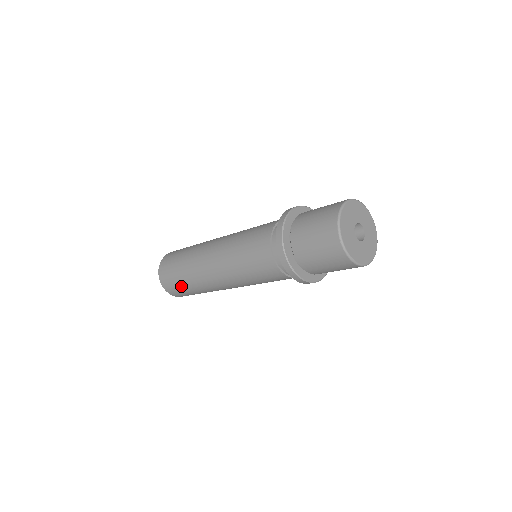
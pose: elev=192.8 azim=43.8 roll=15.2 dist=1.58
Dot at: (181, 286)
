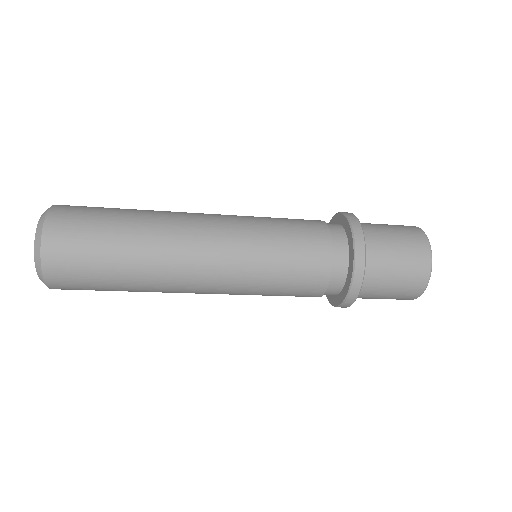
Dot at: (101, 229)
